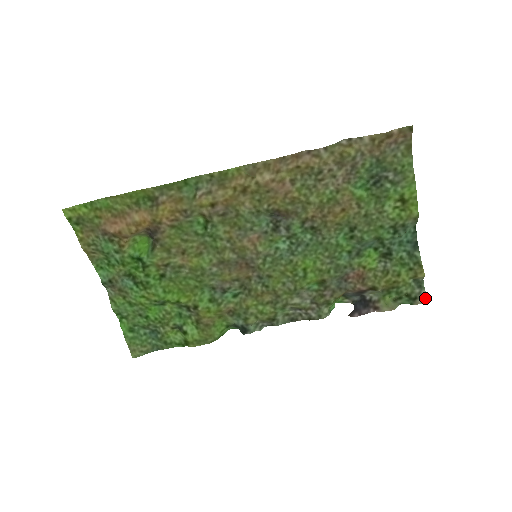
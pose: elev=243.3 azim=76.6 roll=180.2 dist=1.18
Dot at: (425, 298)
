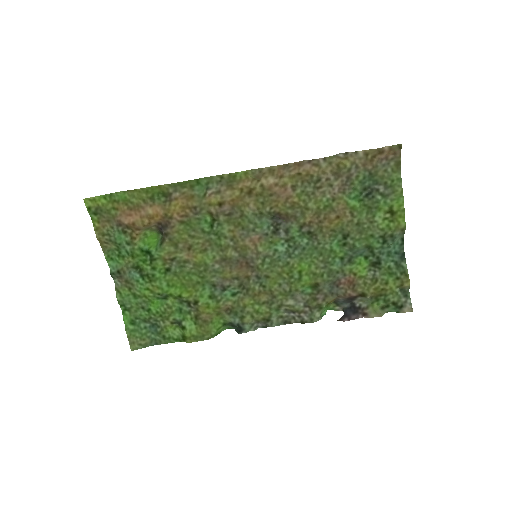
Dot at: (410, 307)
